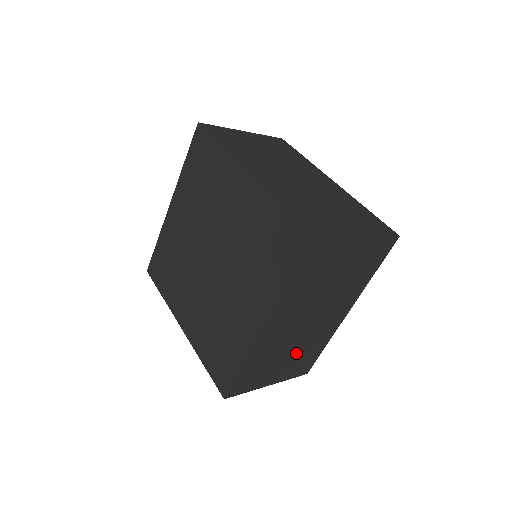
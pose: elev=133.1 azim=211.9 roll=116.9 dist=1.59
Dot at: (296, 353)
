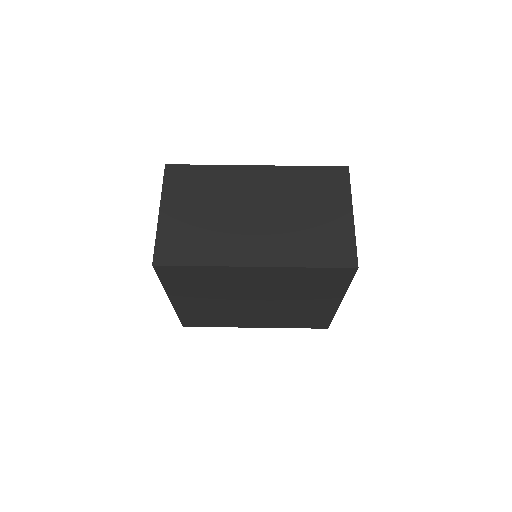
Dot at: occluded
